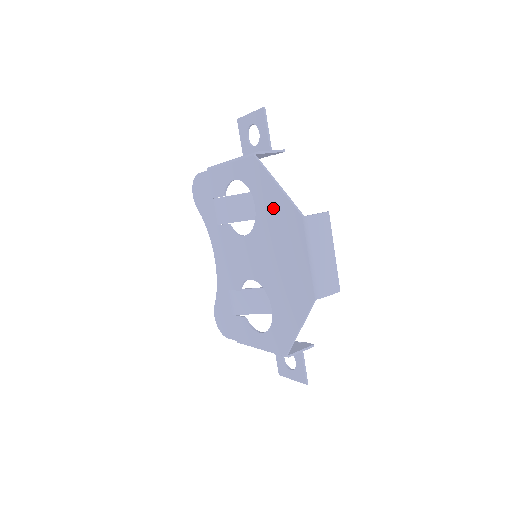
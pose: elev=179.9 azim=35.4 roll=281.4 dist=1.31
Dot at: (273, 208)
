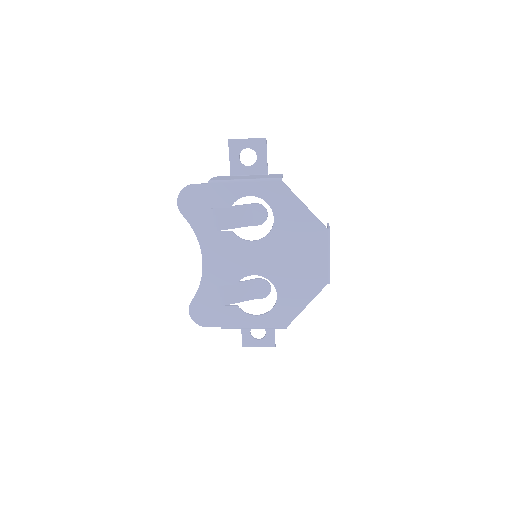
Dot at: (296, 221)
